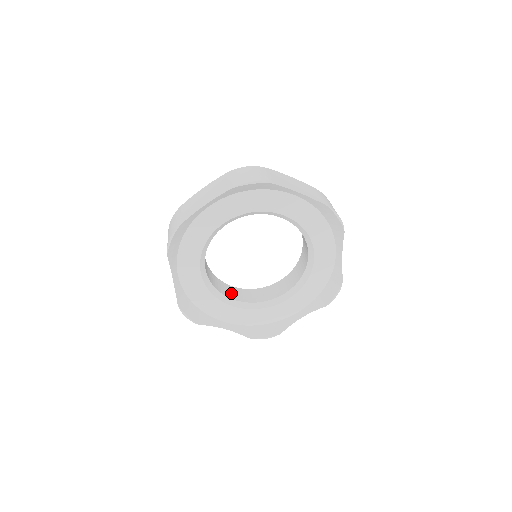
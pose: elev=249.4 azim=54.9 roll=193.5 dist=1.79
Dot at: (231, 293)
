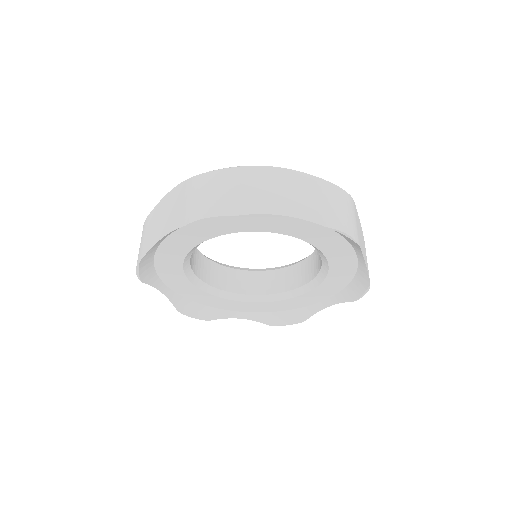
Dot at: (196, 263)
